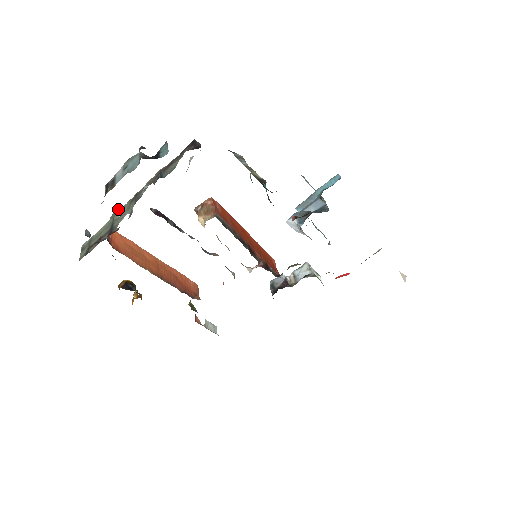
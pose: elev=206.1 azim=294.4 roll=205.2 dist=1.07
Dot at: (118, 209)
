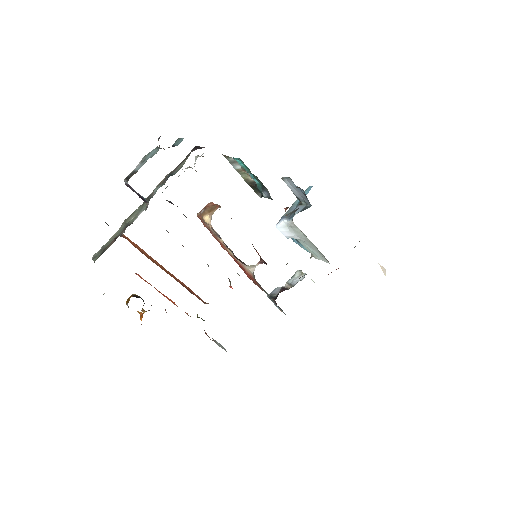
Dot at: (129, 216)
